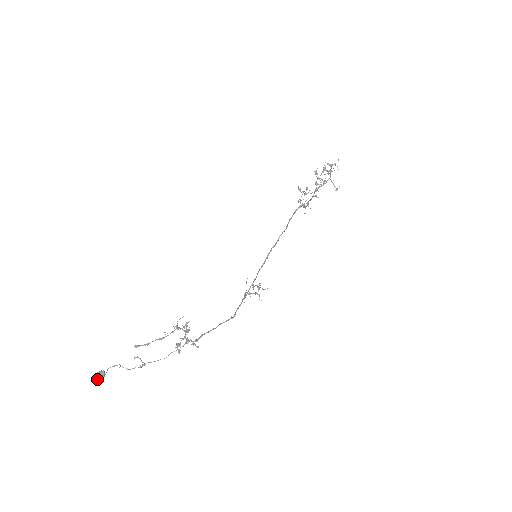
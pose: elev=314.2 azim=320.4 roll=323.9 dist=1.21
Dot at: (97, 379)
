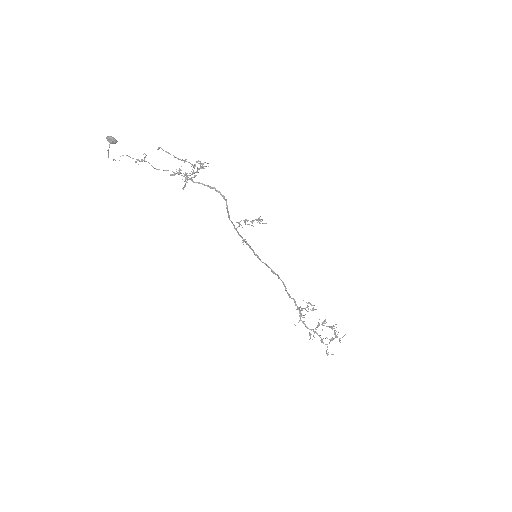
Dot at: (109, 137)
